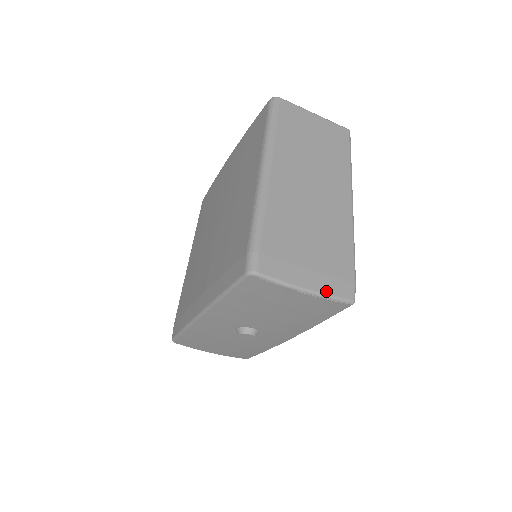
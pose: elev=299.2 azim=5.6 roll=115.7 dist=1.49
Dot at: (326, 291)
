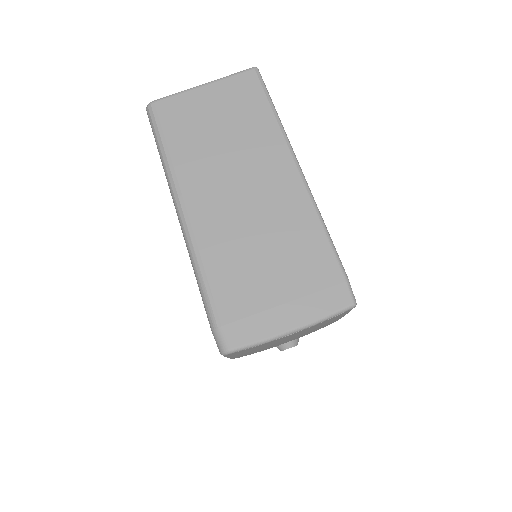
Dot at: (315, 316)
